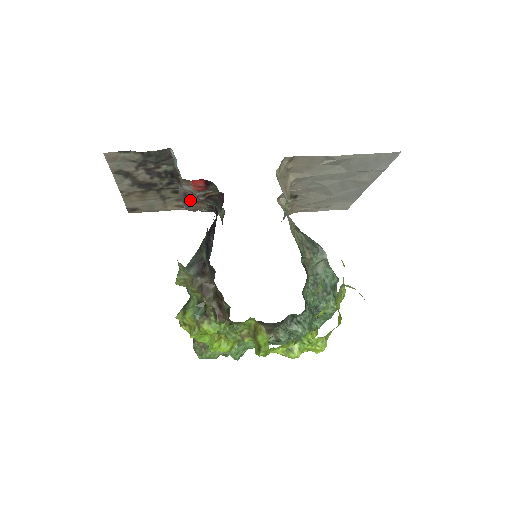
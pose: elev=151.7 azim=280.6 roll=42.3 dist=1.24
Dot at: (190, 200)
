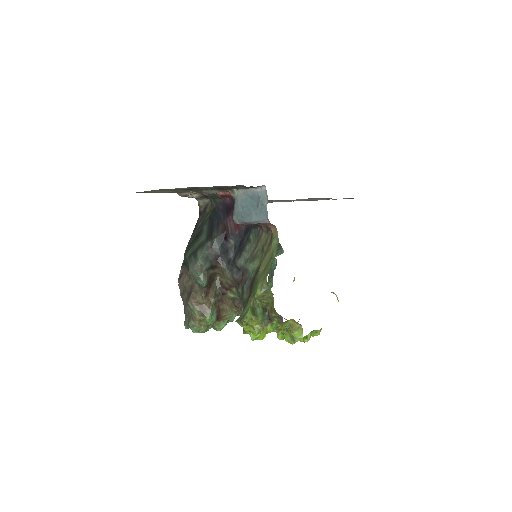
Dot at: occluded
